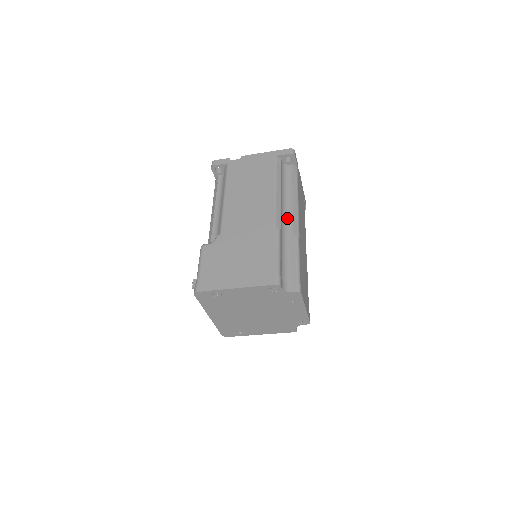
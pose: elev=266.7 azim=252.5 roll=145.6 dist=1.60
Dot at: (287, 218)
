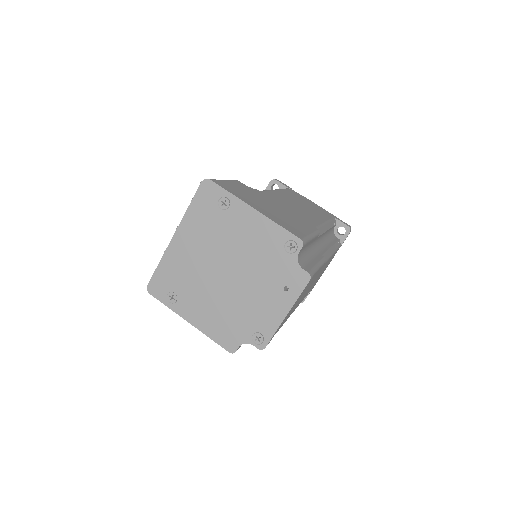
Dot at: (321, 246)
